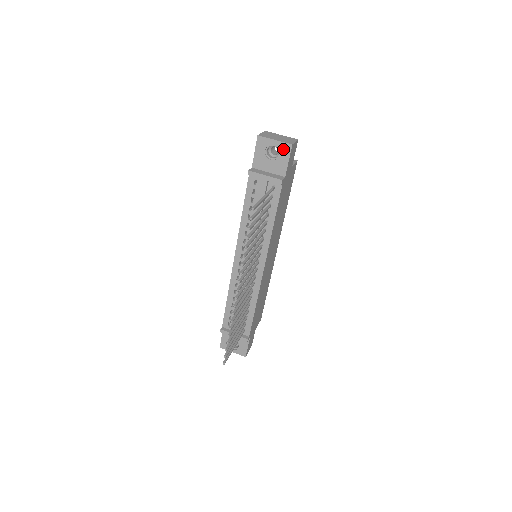
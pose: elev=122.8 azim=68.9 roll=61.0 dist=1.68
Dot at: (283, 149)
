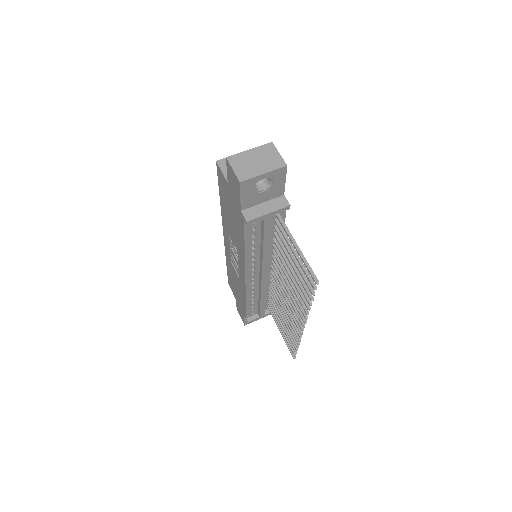
Dot at: (276, 175)
